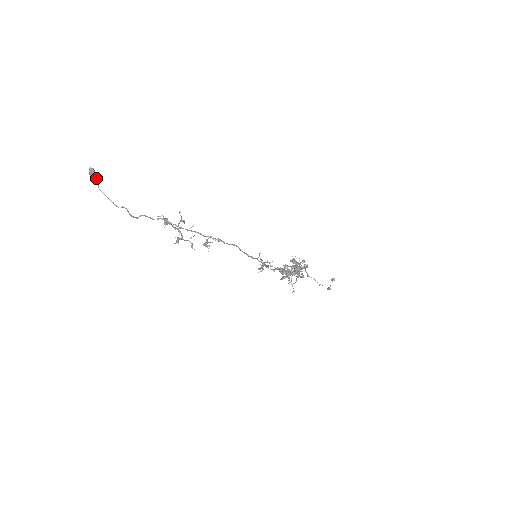
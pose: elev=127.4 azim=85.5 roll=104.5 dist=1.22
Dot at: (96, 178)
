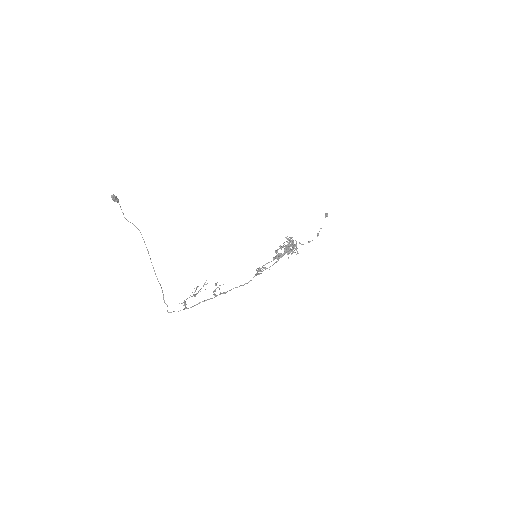
Dot at: occluded
